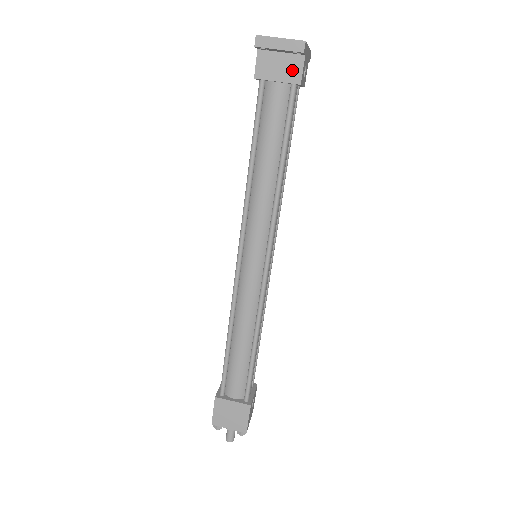
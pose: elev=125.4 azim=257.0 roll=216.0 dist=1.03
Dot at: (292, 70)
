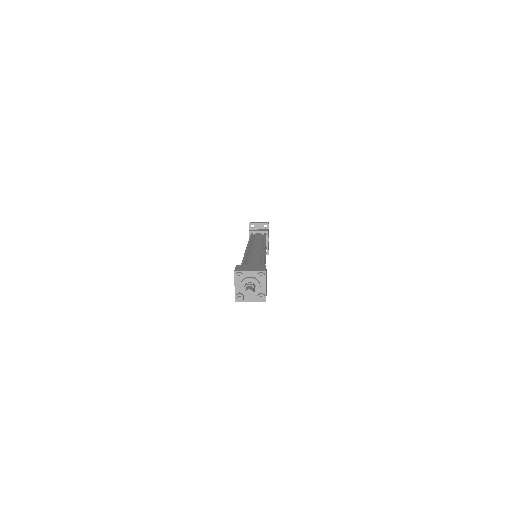
Dot at: (264, 230)
